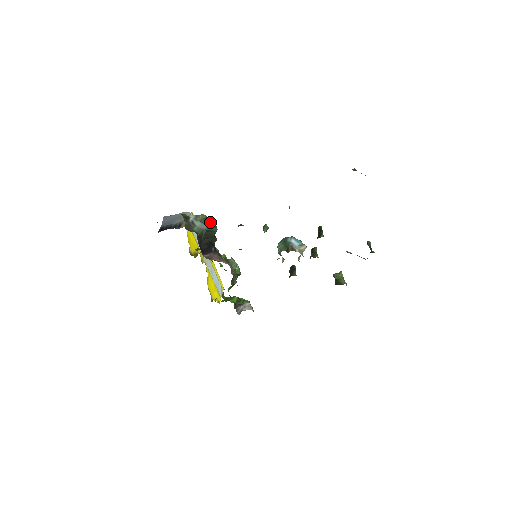
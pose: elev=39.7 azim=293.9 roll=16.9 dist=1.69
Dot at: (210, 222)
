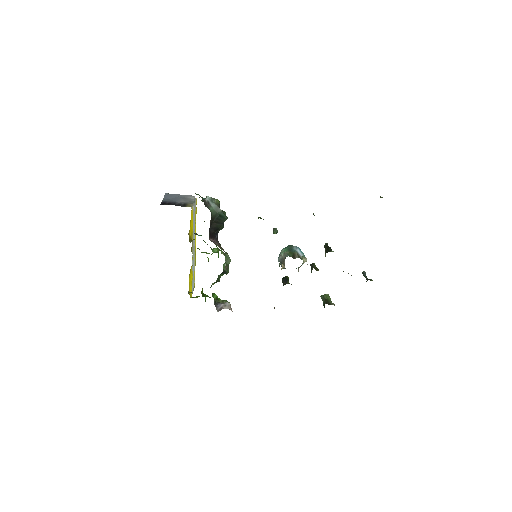
Dot at: occluded
